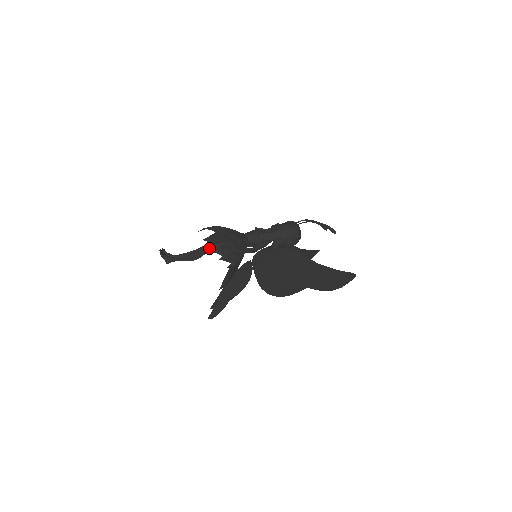
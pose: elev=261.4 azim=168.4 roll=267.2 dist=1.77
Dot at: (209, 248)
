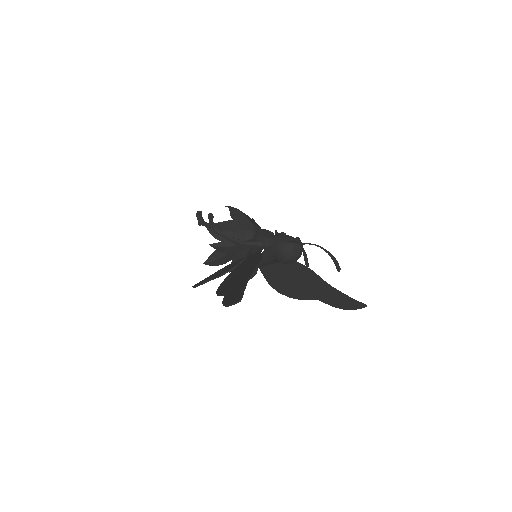
Dot at: occluded
